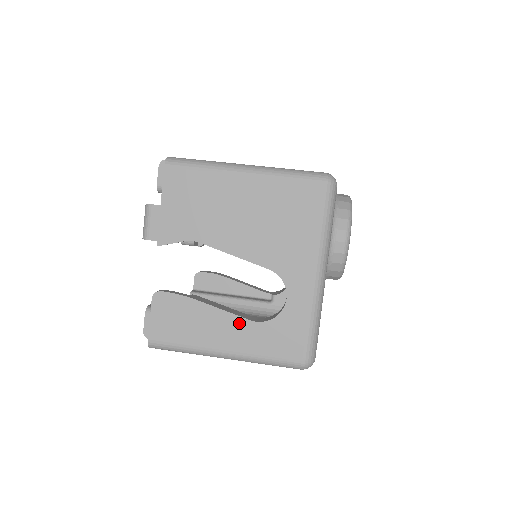
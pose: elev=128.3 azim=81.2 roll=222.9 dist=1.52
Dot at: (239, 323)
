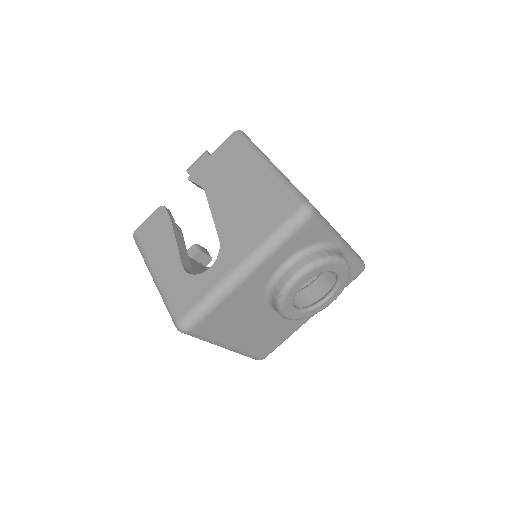
Dot at: (176, 261)
